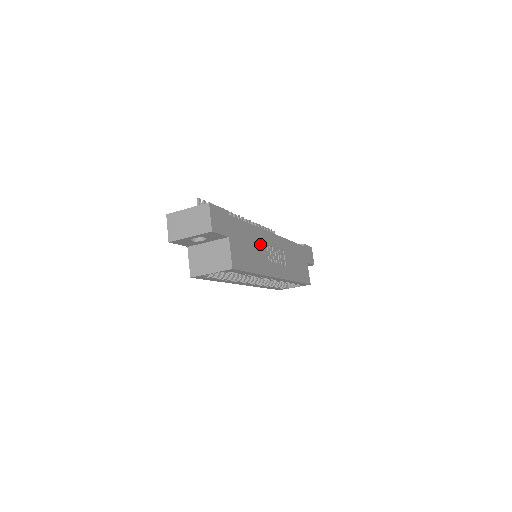
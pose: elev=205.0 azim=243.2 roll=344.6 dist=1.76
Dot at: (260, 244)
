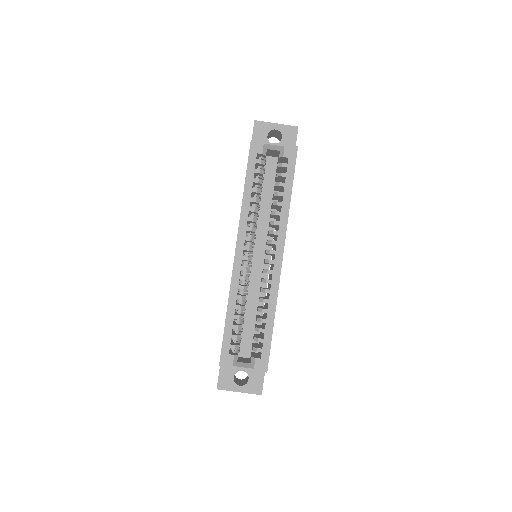
Dot at: occluded
